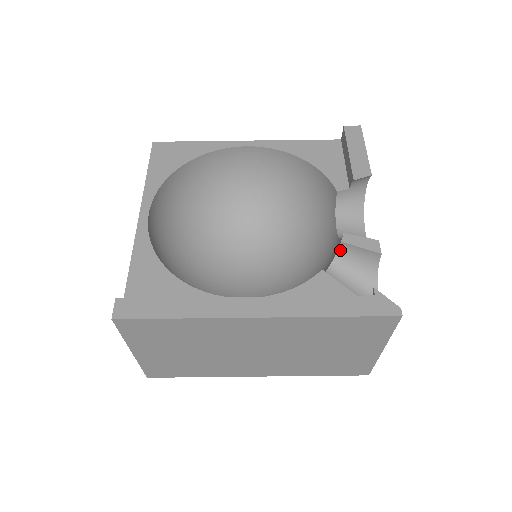
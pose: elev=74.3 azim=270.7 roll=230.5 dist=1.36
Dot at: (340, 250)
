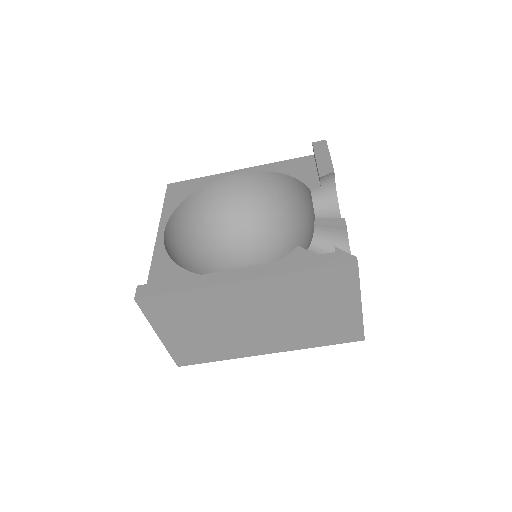
Dot at: (315, 232)
